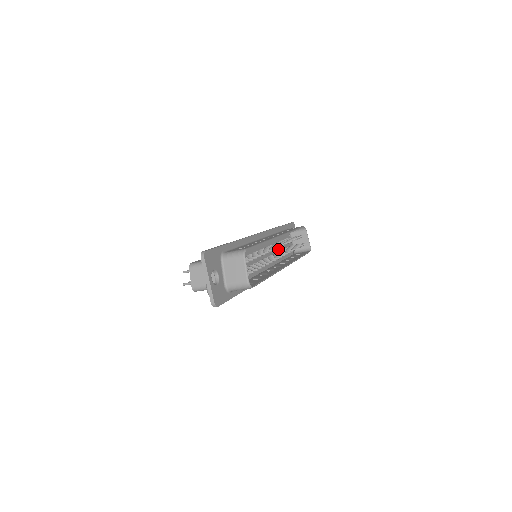
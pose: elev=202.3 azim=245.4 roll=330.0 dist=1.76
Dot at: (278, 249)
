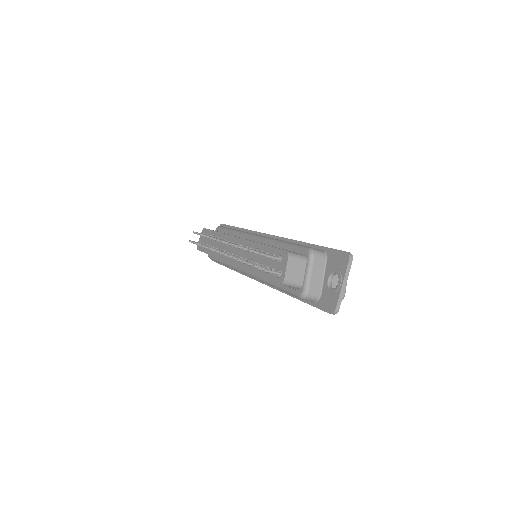
Dot at: occluded
